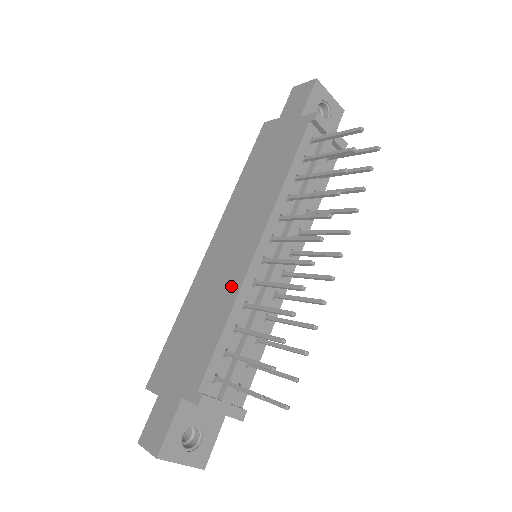
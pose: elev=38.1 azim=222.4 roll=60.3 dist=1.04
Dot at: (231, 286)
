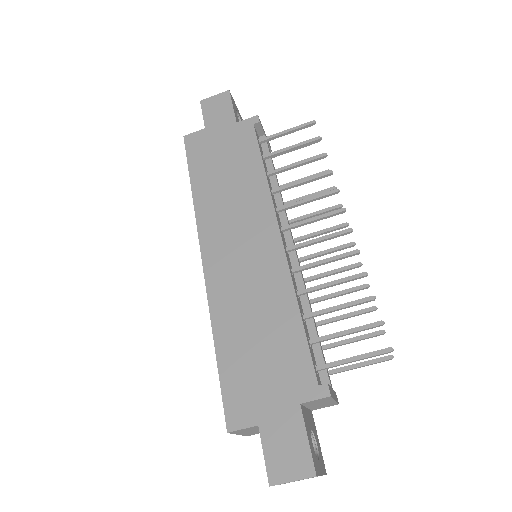
Dot at: (276, 281)
